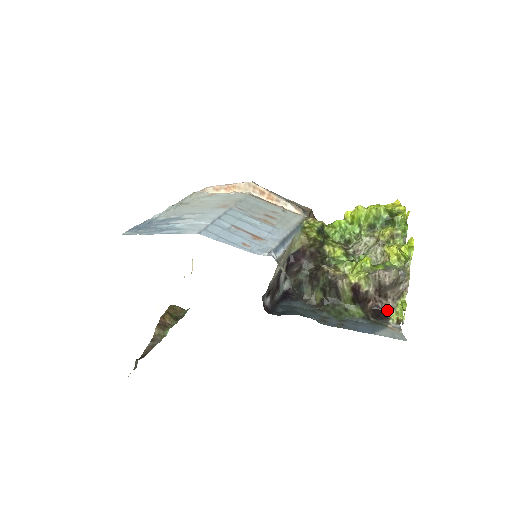
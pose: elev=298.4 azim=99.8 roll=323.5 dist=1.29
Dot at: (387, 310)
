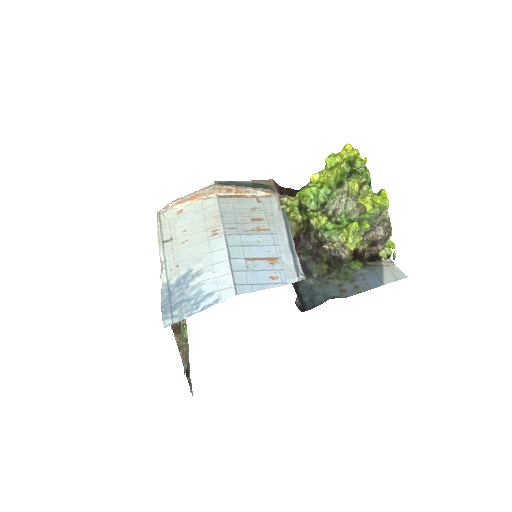
Dot at: (378, 253)
